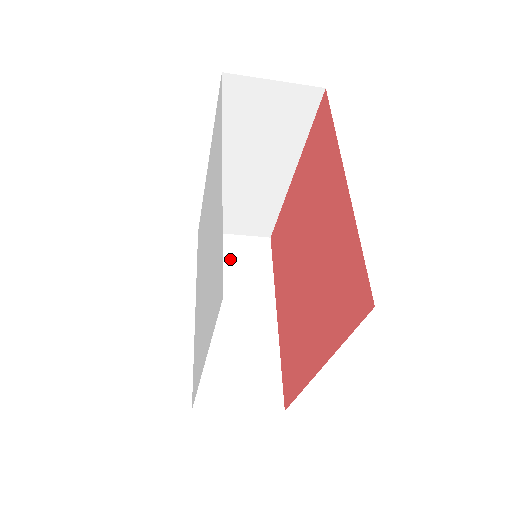
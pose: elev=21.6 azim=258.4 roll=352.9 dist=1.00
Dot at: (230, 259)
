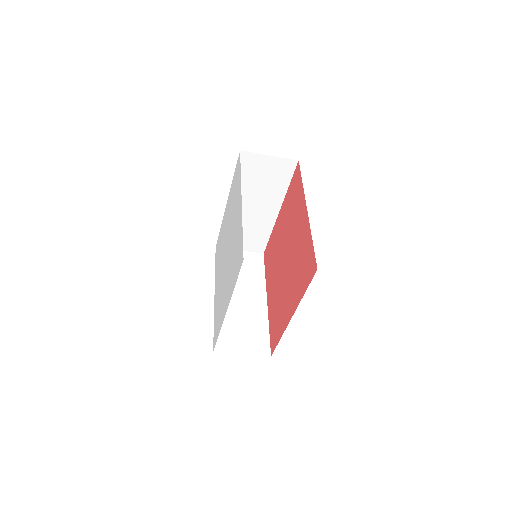
Dot at: occluded
